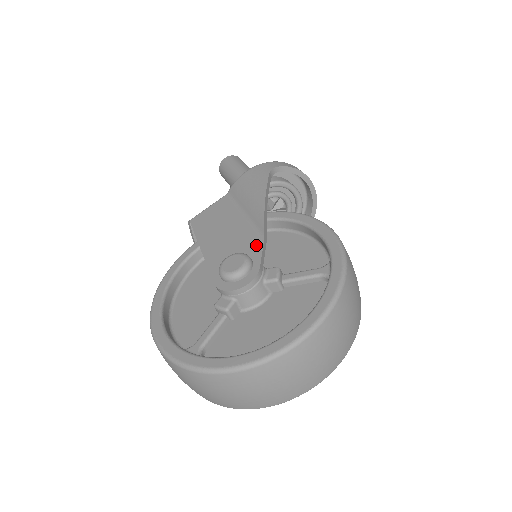
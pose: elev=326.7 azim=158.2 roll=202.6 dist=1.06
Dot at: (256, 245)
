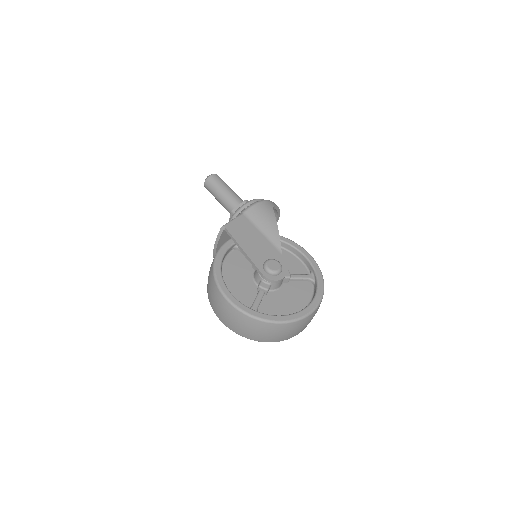
Dot at: (279, 256)
